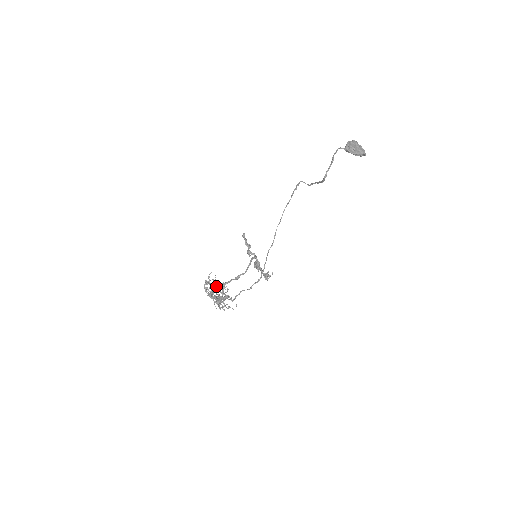
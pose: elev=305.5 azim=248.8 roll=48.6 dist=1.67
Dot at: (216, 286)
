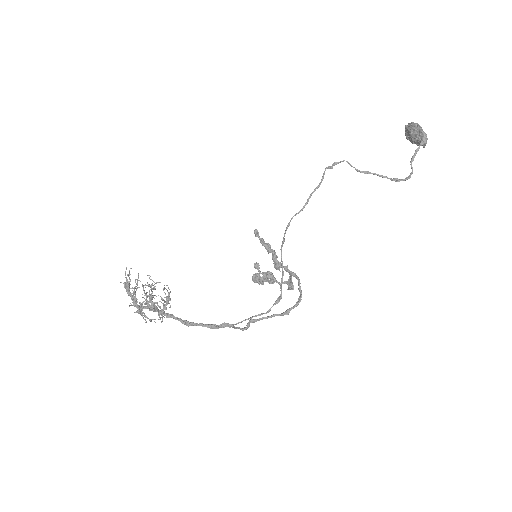
Dot at: occluded
